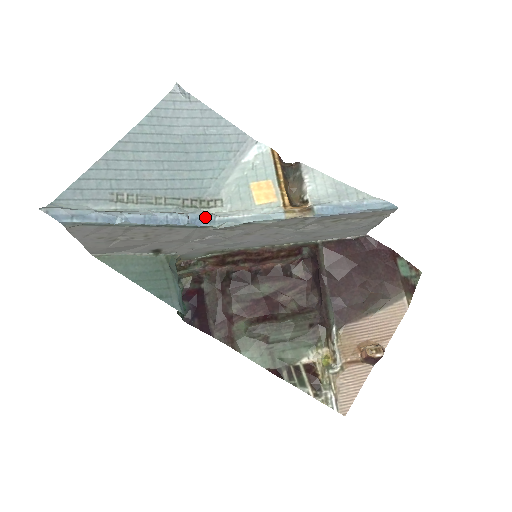
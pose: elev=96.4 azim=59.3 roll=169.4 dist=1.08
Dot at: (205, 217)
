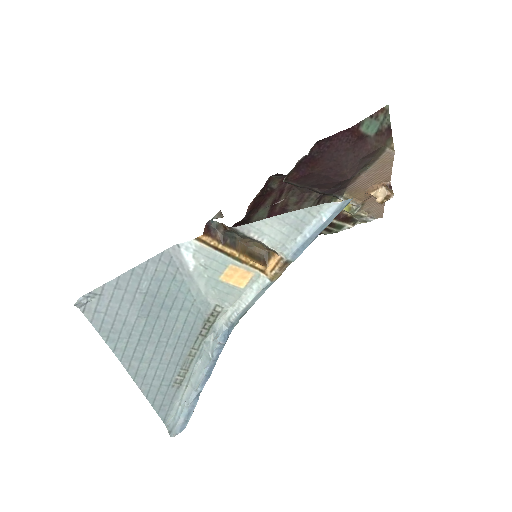
Dot at: (227, 330)
